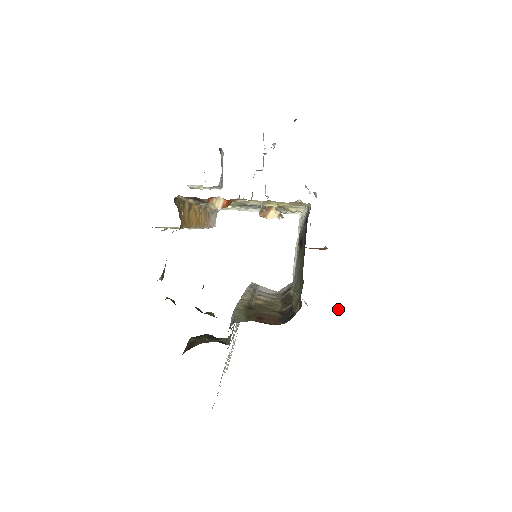
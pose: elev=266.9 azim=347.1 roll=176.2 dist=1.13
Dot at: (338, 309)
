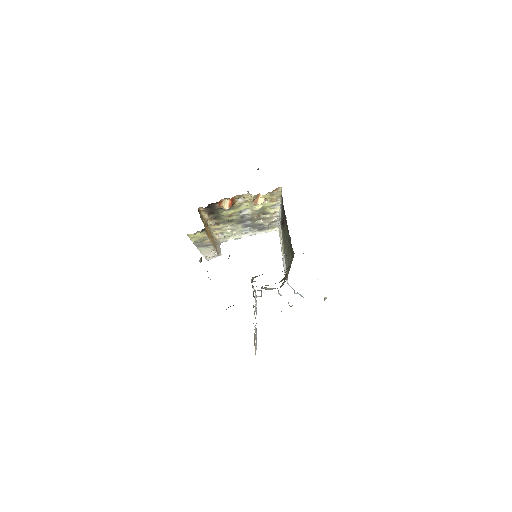
Dot at: (326, 298)
